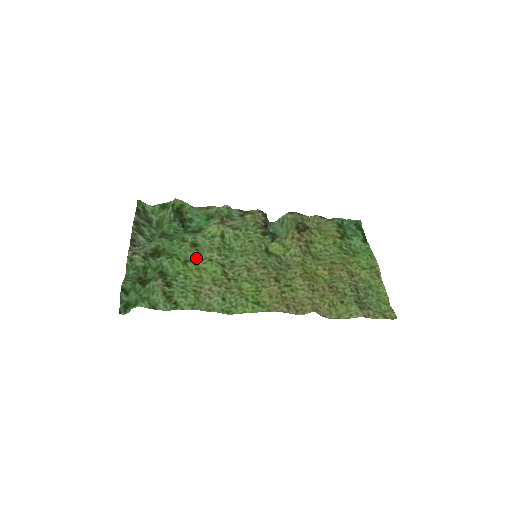
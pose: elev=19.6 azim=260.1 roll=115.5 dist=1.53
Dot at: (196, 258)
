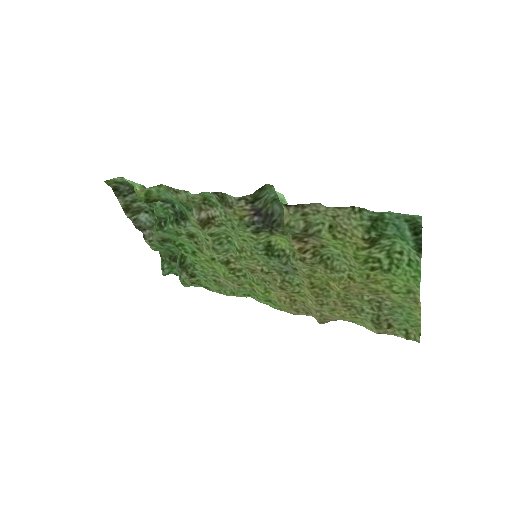
Dot at: (200, 252)
